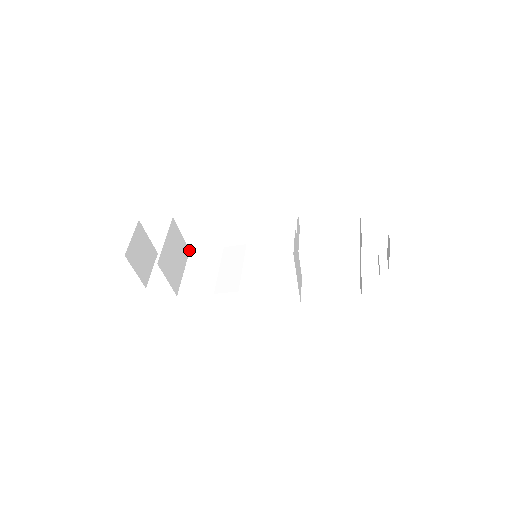
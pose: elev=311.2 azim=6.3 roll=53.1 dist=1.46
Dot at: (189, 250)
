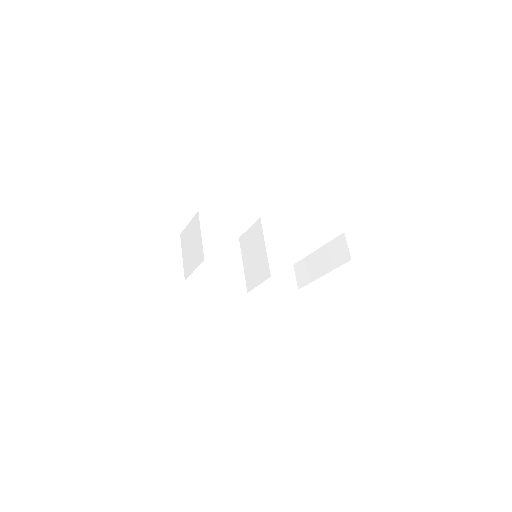
Dot at: (180, 234)
